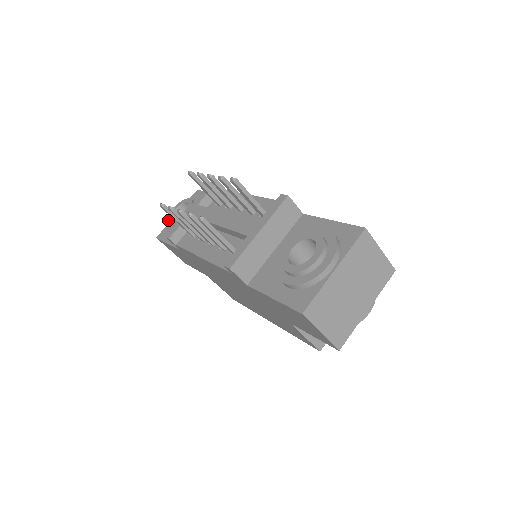
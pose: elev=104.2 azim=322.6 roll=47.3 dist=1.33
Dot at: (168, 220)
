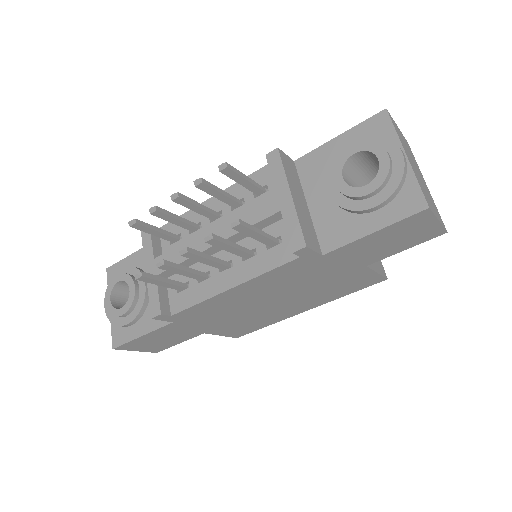
Dot at: (116, 315)
